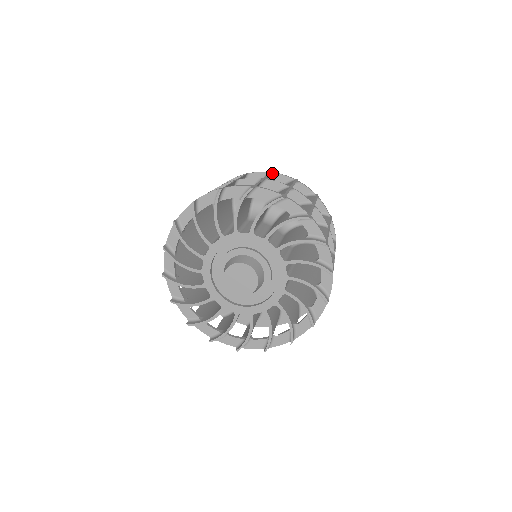
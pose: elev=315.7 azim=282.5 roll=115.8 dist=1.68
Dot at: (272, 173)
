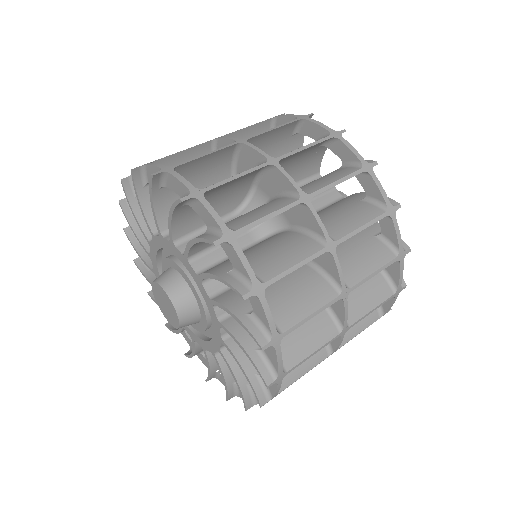
Dot at: (333, 137)
